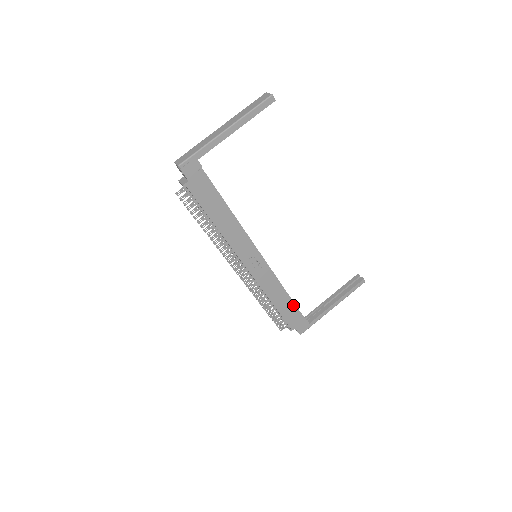
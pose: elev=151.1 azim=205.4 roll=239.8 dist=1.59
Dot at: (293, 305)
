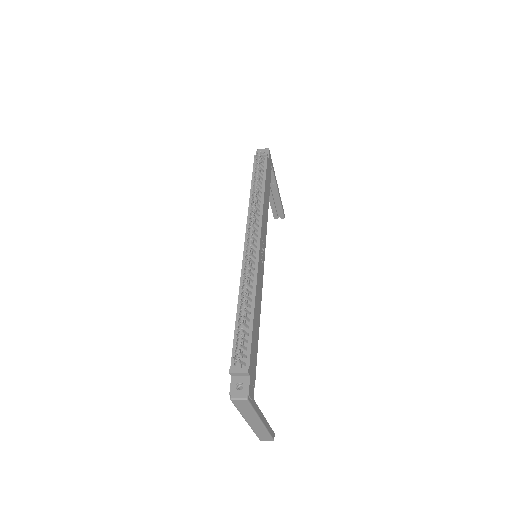
Dot at: (257, 343)
